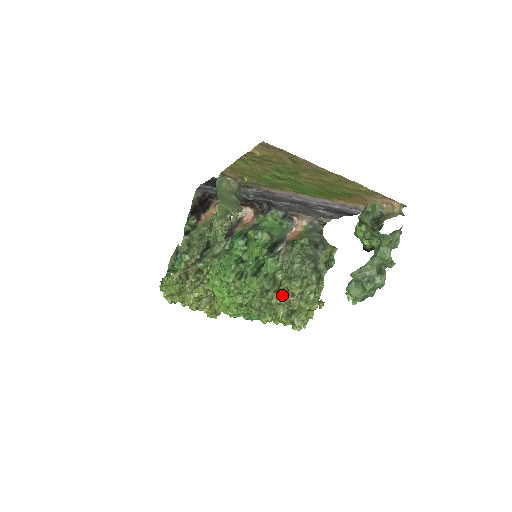
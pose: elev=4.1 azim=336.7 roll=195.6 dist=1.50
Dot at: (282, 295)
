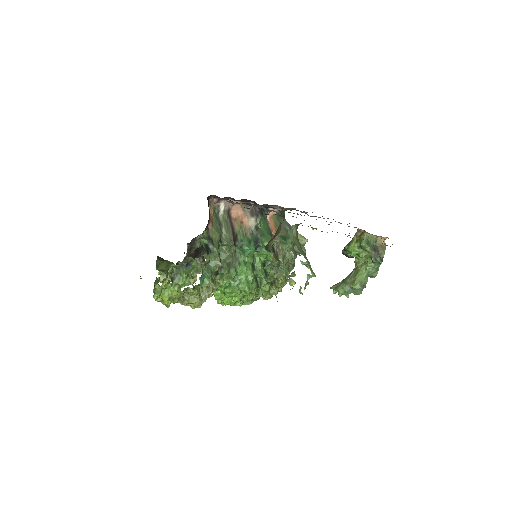
Dot at: occluded
